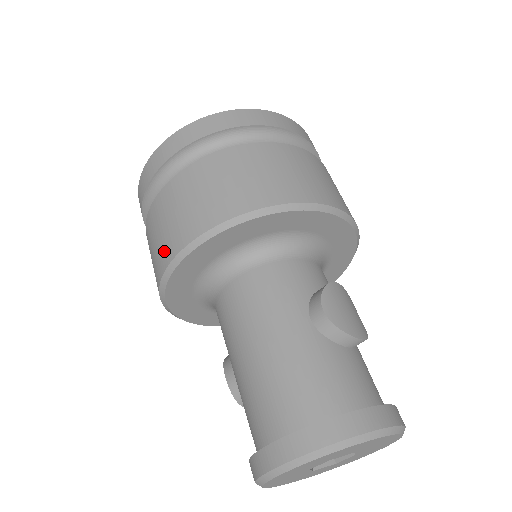
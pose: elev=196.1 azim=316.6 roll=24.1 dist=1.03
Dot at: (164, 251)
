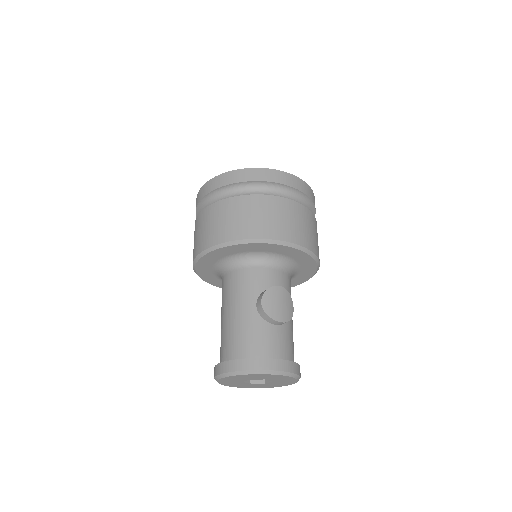
Dot at: (194, 251)
